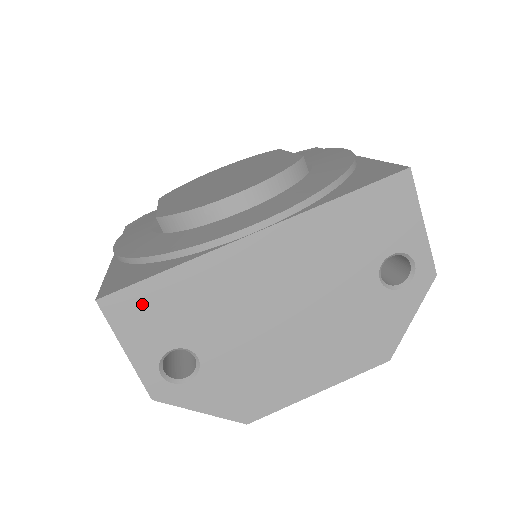
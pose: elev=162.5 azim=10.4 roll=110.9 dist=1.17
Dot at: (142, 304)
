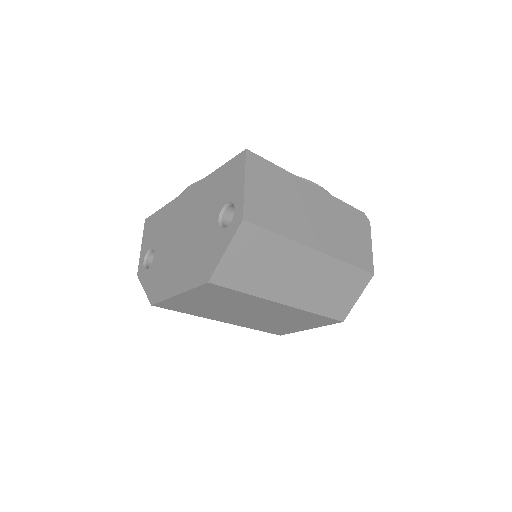
Dot at: (153, 223)
